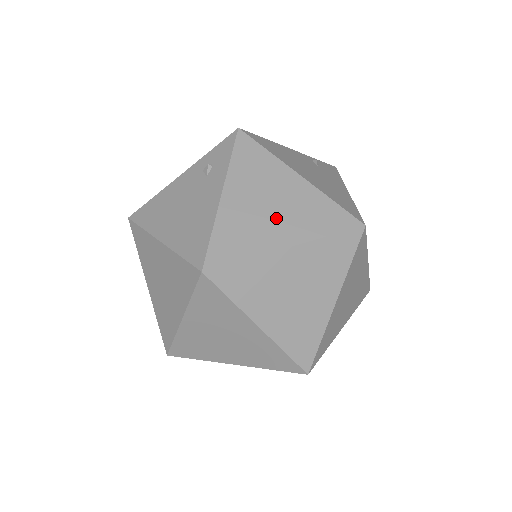
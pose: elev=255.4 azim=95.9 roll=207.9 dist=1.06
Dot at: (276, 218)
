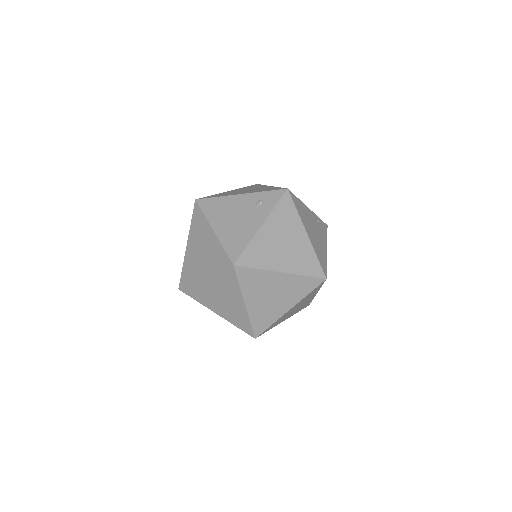
Dot at: (284, 253)
